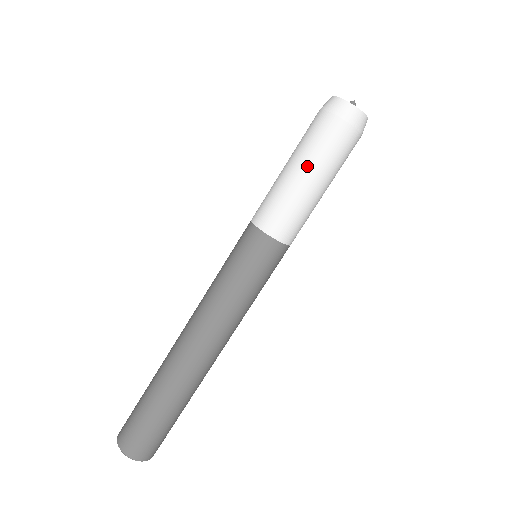
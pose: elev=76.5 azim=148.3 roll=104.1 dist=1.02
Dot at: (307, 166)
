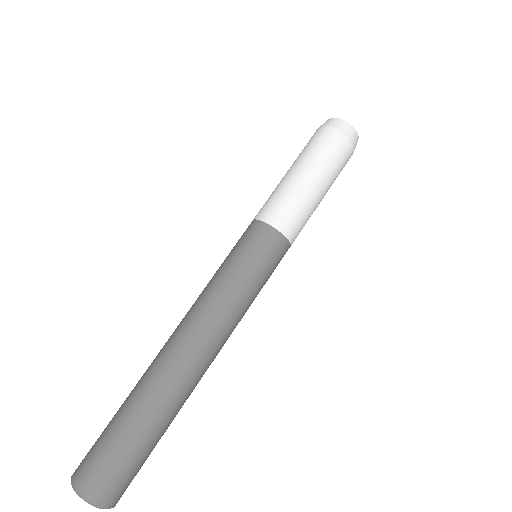
Dot at: (292, 165)
